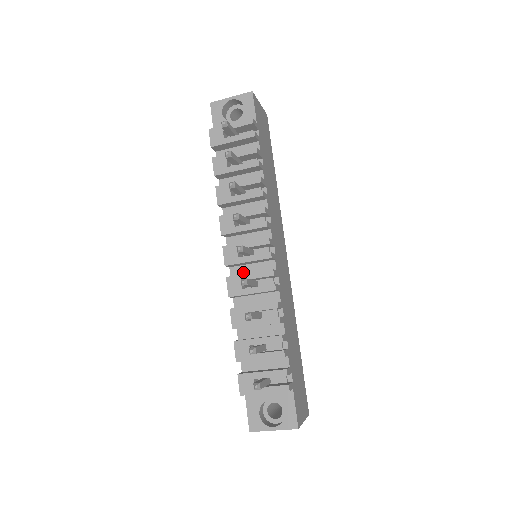
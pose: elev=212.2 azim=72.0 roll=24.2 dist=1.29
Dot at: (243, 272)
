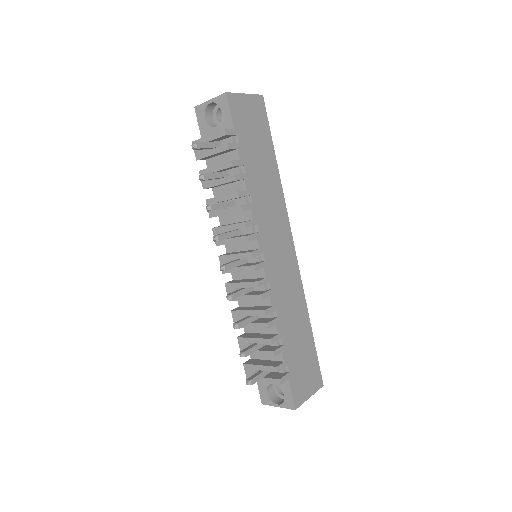
Dot at: (241, 276)
